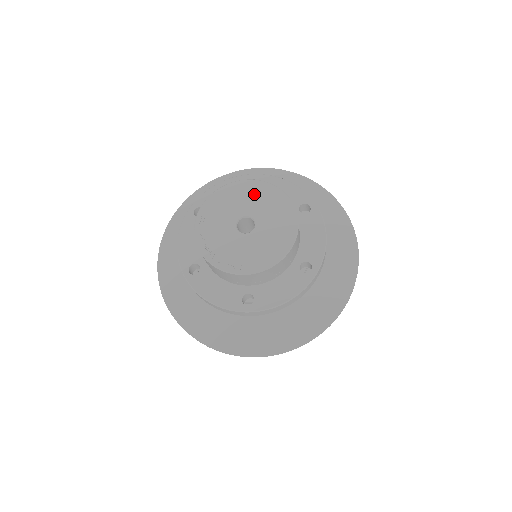
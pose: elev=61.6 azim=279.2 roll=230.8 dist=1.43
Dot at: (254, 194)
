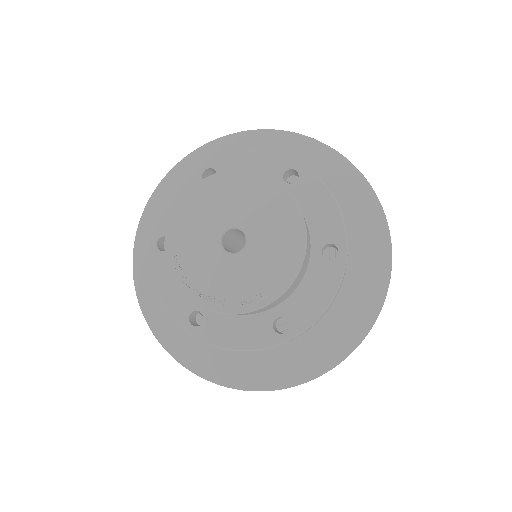
Dot at: (223, 194)
